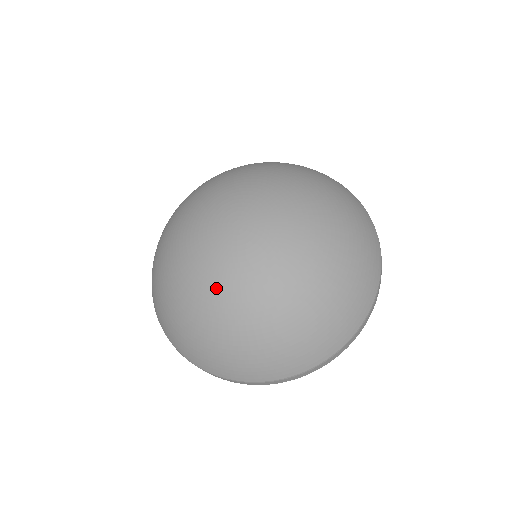
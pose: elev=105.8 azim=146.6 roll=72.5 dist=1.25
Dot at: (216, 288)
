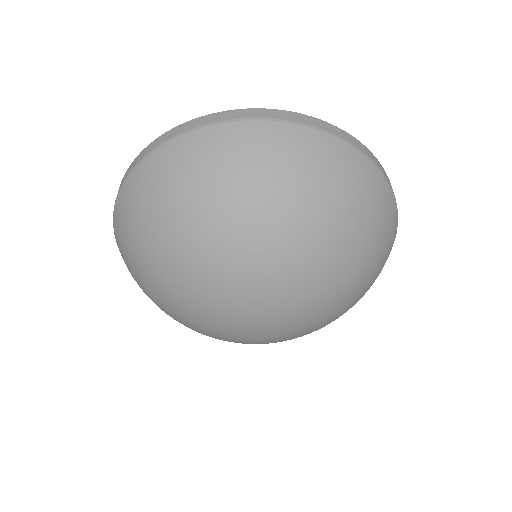
Dot at: (189, 319)
